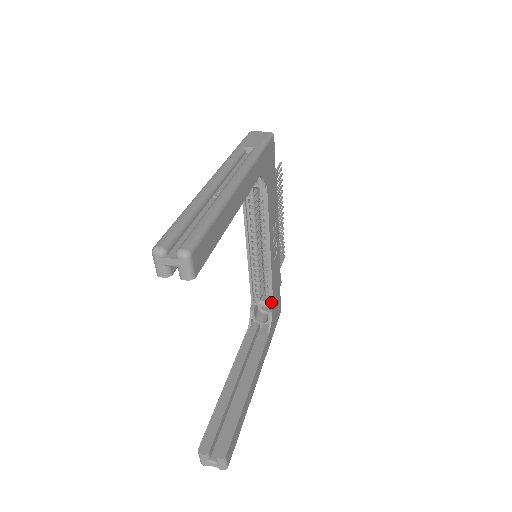
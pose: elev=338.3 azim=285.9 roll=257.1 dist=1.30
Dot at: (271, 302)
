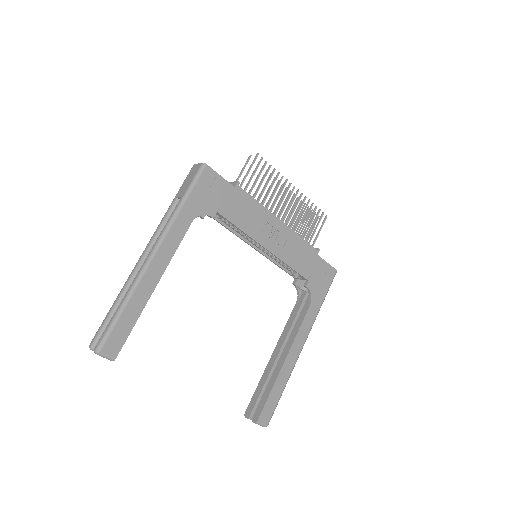
Dot at: (303, 277)
